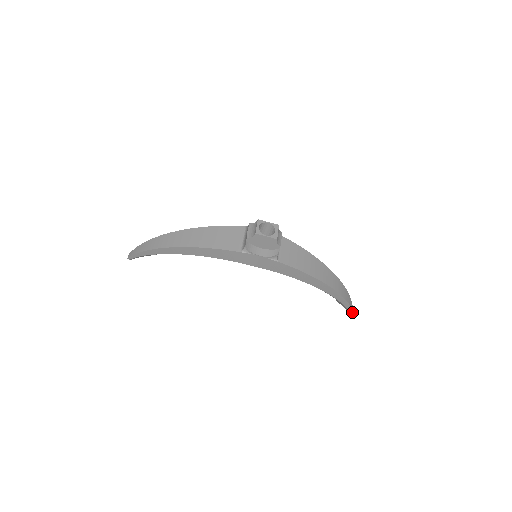
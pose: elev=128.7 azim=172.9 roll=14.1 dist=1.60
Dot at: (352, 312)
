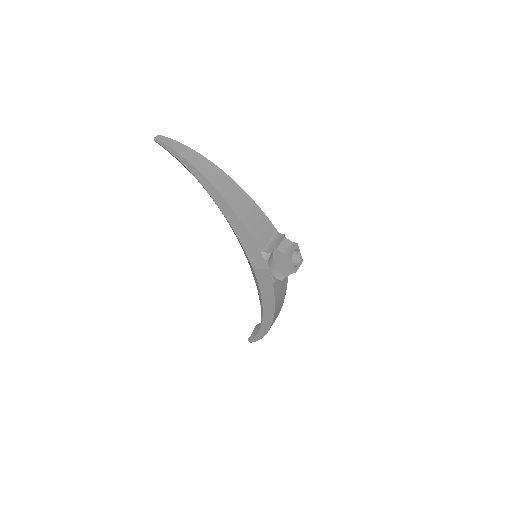
Dot at: occluded
